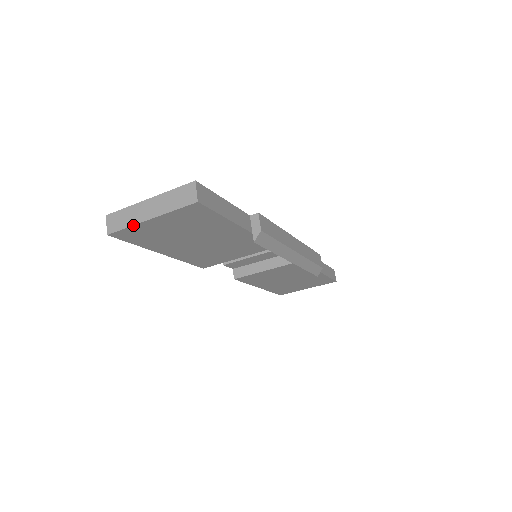
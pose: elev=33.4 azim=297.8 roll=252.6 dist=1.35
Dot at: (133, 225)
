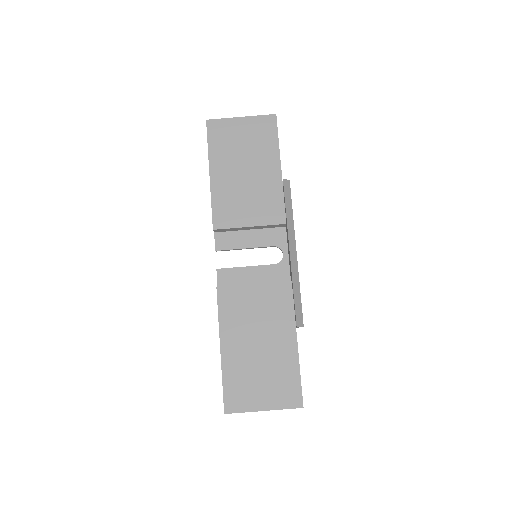
Dot at: (228, 118)
